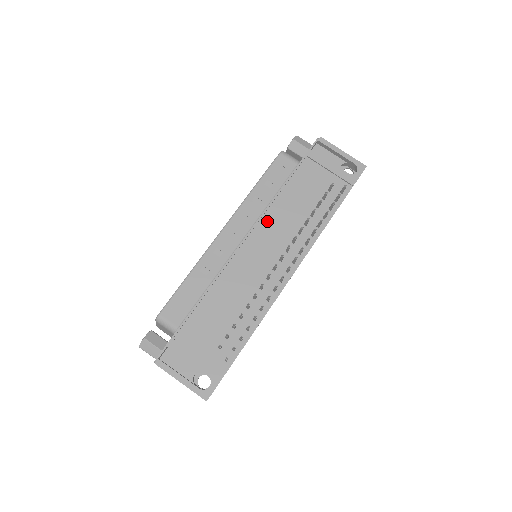
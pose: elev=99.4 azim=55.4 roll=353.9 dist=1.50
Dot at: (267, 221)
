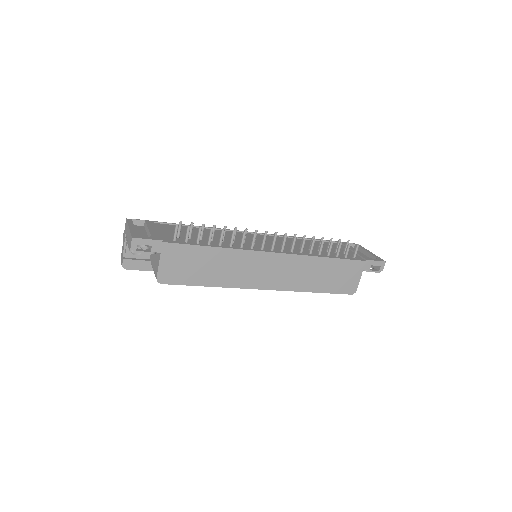
Dot at: (282, 238)
